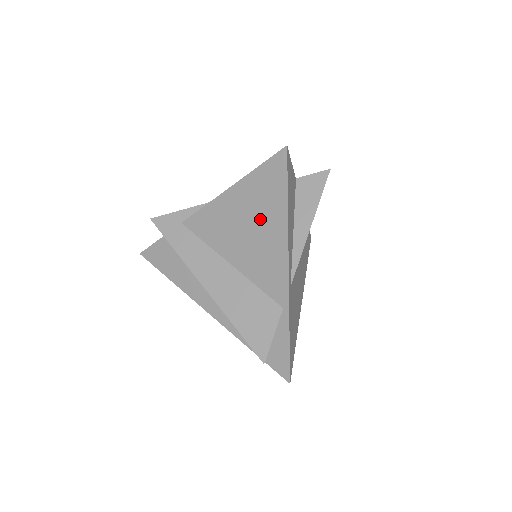
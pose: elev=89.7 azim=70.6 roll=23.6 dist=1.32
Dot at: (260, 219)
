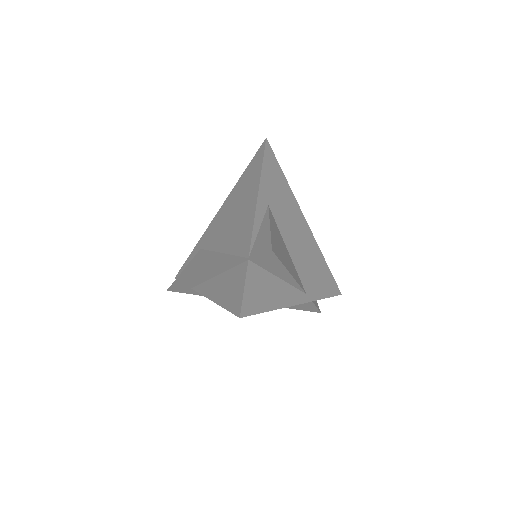
Dot at: occluded
